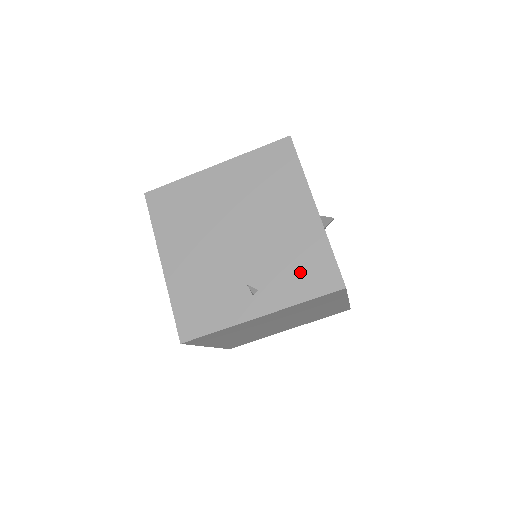
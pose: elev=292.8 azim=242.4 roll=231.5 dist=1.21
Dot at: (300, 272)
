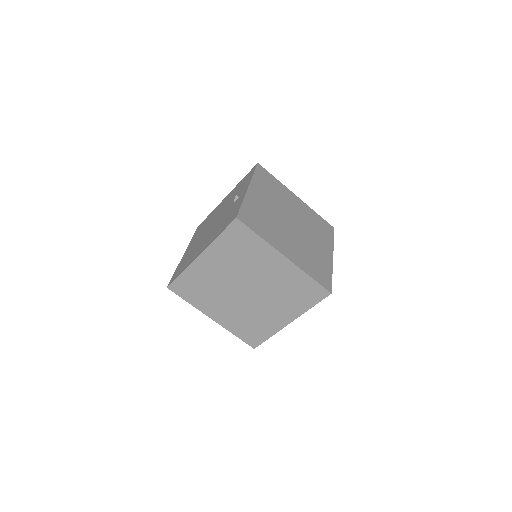
Dot at: (242, 185)
